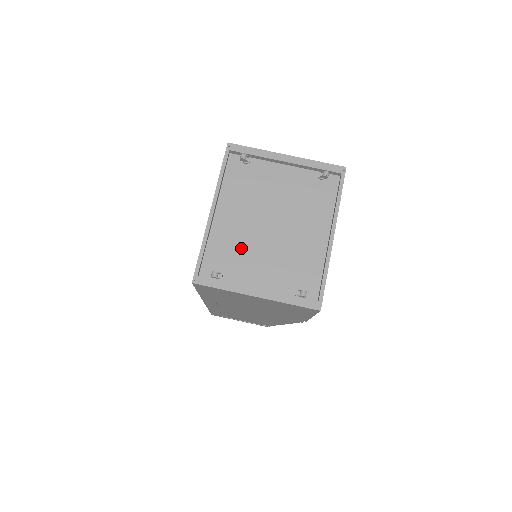
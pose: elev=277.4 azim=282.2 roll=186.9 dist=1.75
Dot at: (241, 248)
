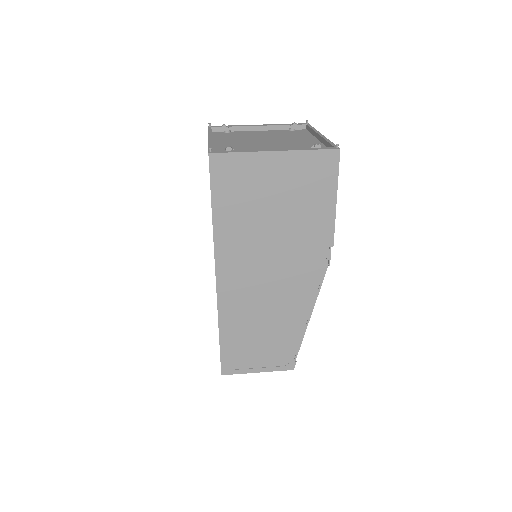
Dot at: (245, 148)
